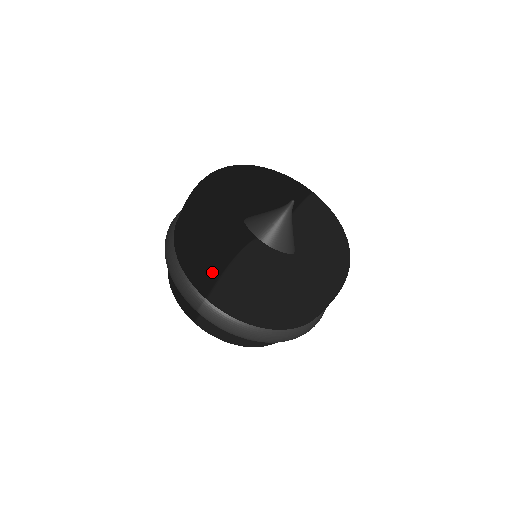
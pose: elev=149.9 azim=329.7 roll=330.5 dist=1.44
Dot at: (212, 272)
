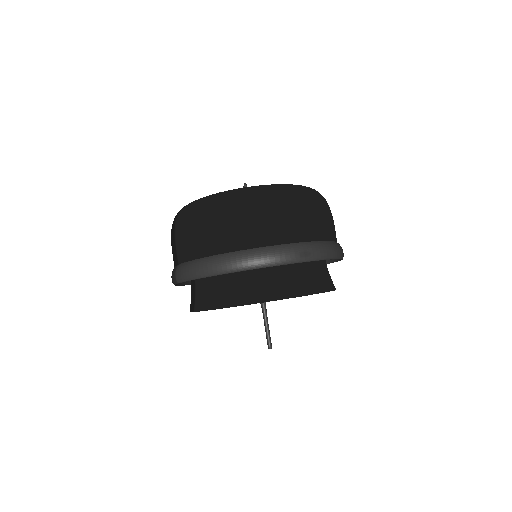
Dot at: (173, 236)
